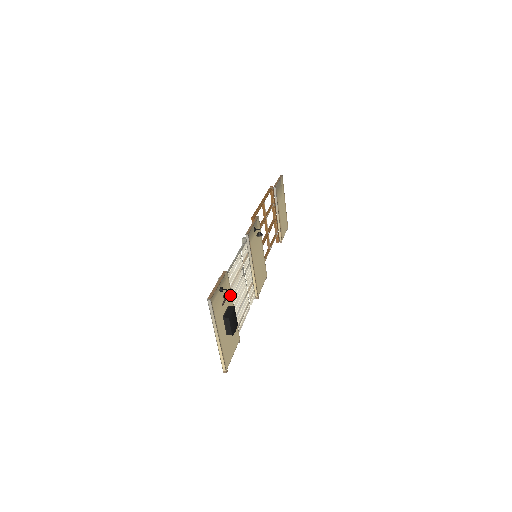
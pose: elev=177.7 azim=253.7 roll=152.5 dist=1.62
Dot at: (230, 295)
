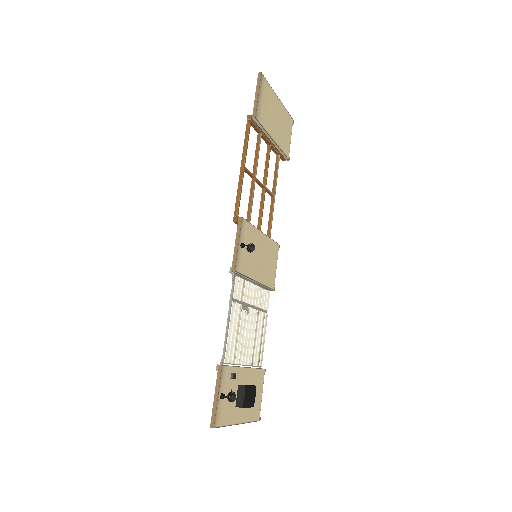
Dot at: (234, 397)
